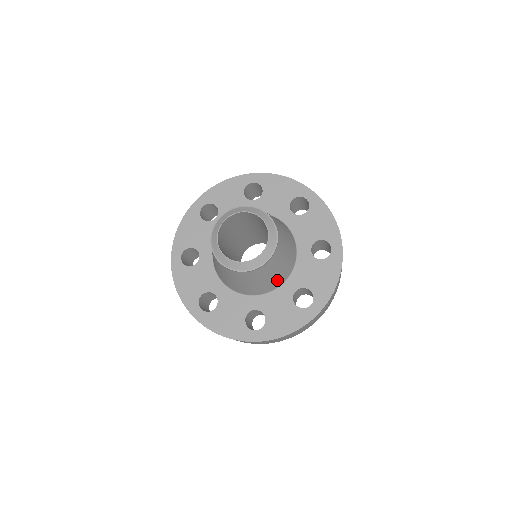
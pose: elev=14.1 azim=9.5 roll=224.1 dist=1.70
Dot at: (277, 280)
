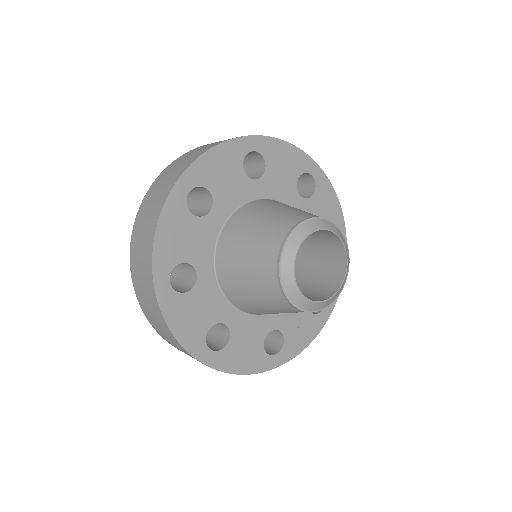
Dot at: occluded
